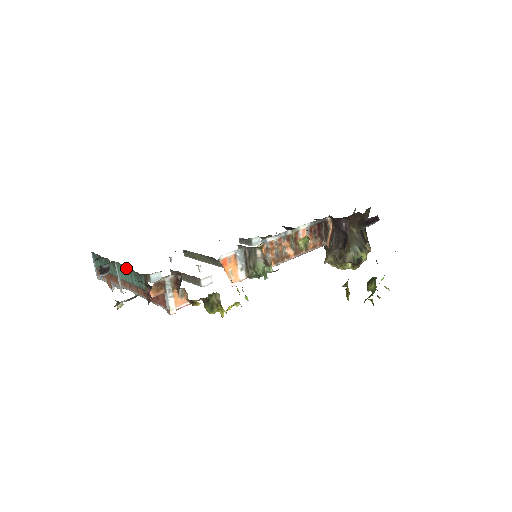
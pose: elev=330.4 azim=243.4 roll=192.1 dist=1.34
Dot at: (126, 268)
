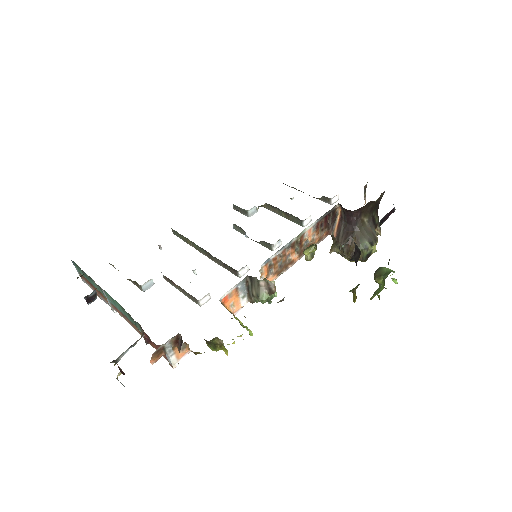
Dot at: (116, 302)
